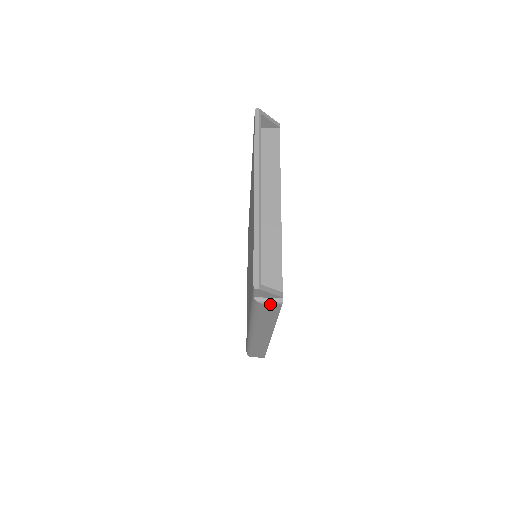
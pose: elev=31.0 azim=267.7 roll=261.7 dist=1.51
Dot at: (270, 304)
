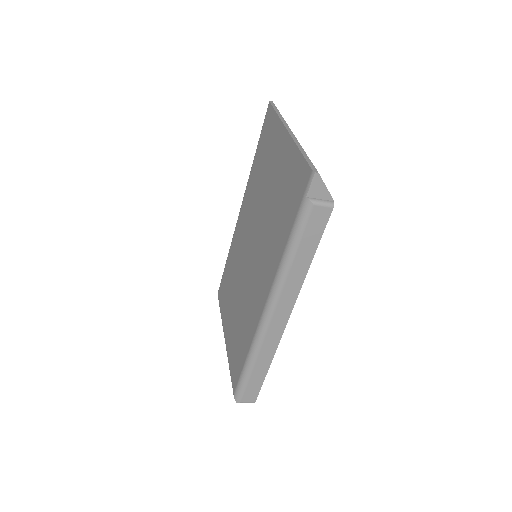
Dot at: (321, 207)
